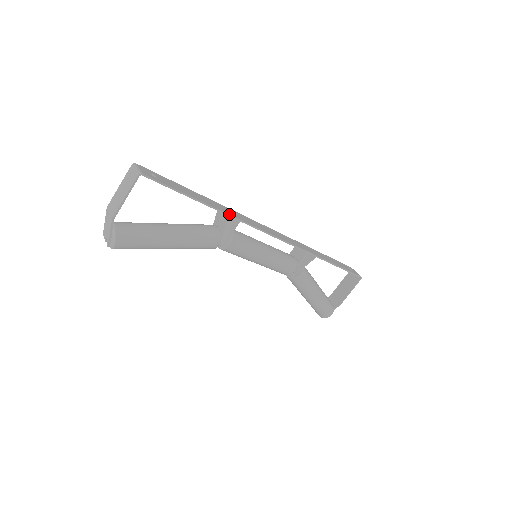
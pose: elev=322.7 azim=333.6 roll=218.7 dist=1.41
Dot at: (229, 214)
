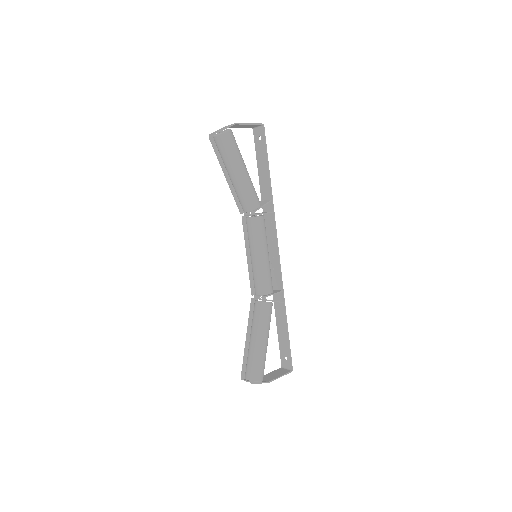
Dot at: occluded
